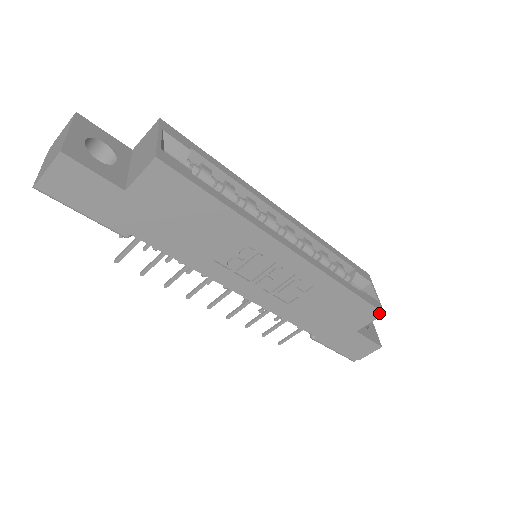
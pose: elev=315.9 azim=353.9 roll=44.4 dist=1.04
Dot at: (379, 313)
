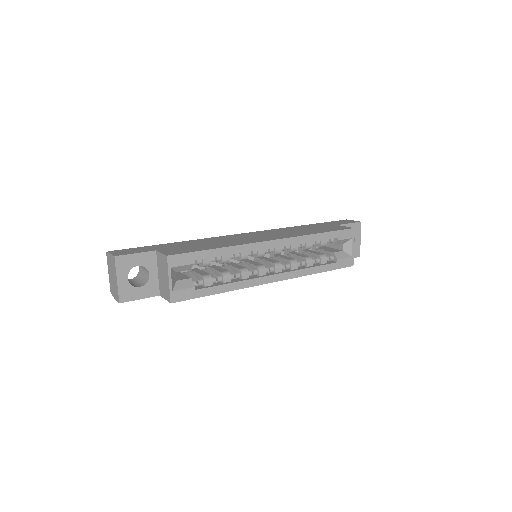
Dot at: (349, 266)
